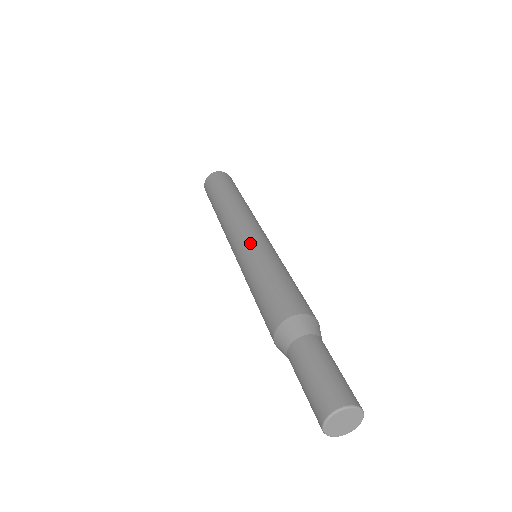
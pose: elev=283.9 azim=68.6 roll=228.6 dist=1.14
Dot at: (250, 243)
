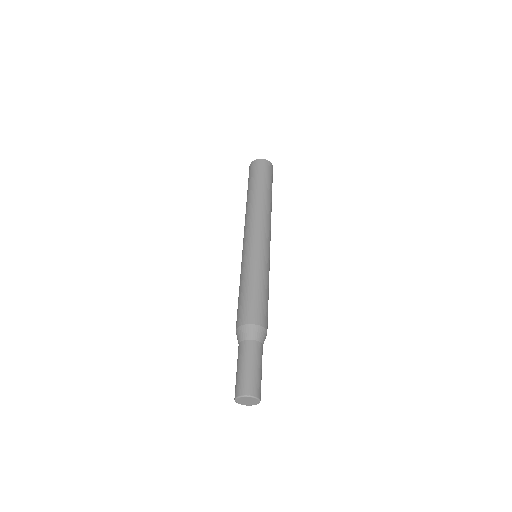
Dot at: (254, 249)
